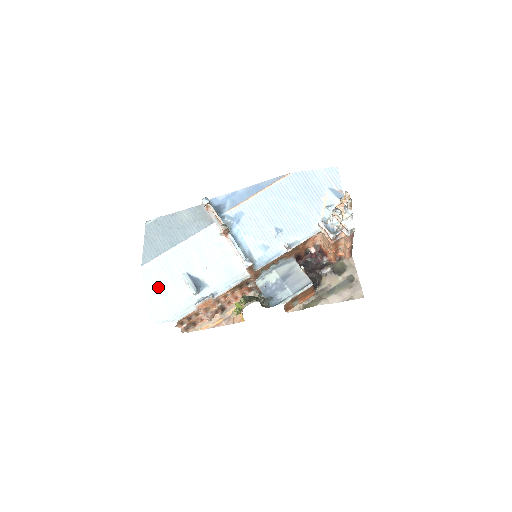
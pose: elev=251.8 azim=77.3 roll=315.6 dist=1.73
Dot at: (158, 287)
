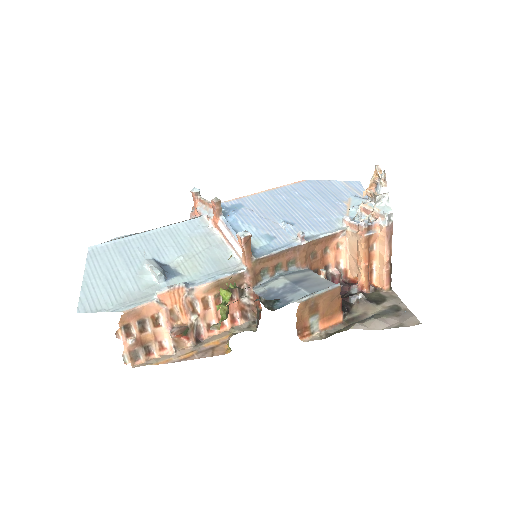
Dot at: (105, 270)
